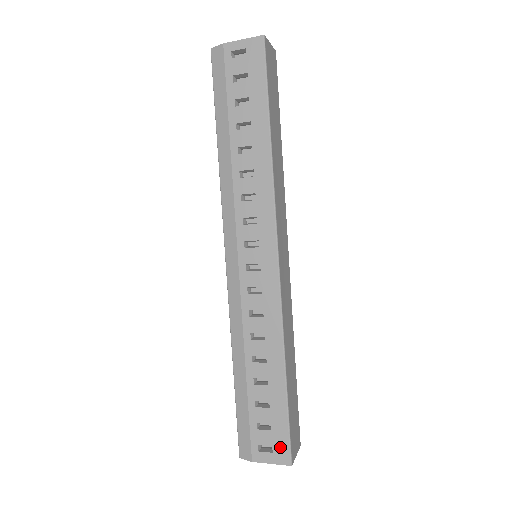
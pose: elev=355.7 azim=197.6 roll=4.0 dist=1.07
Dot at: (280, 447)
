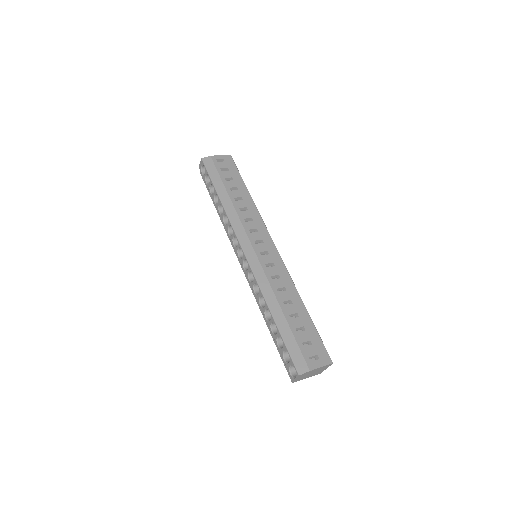
Dot at: (322, 353)
